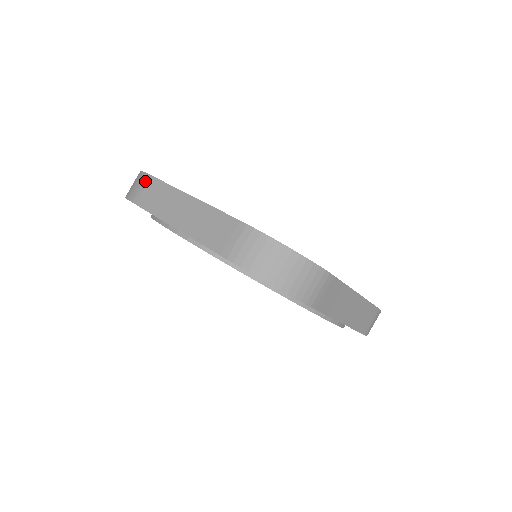
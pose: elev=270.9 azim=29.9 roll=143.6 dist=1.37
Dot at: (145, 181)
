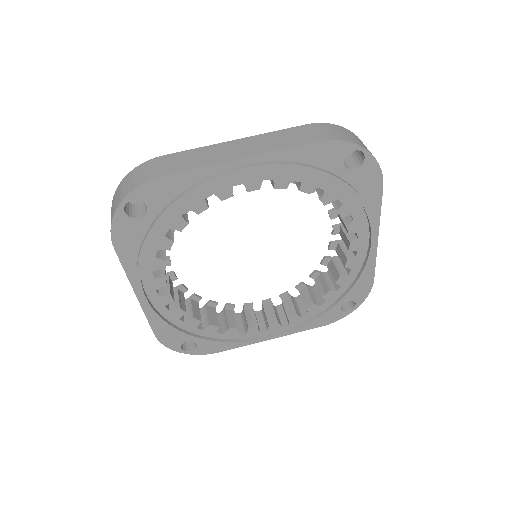
Dot at: (158, 161)
